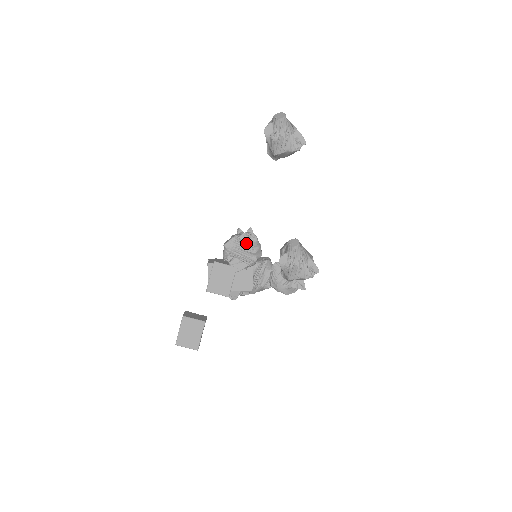
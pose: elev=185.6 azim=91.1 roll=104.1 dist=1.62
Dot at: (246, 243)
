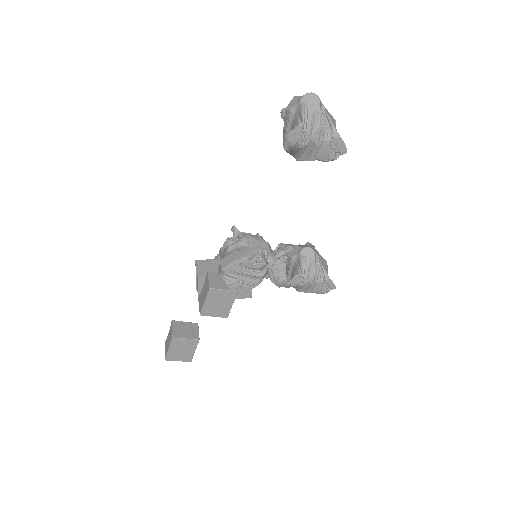
Dot at: (251, 268)
